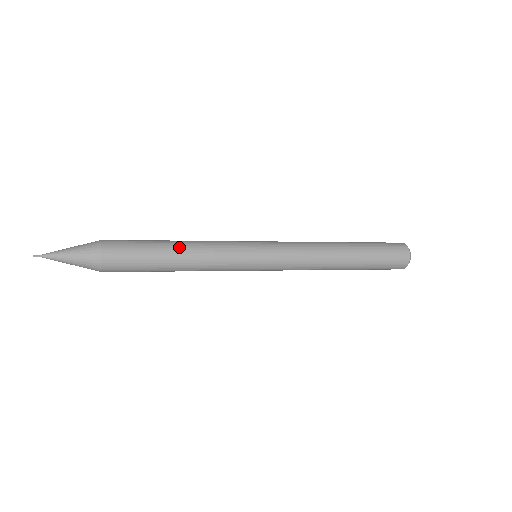
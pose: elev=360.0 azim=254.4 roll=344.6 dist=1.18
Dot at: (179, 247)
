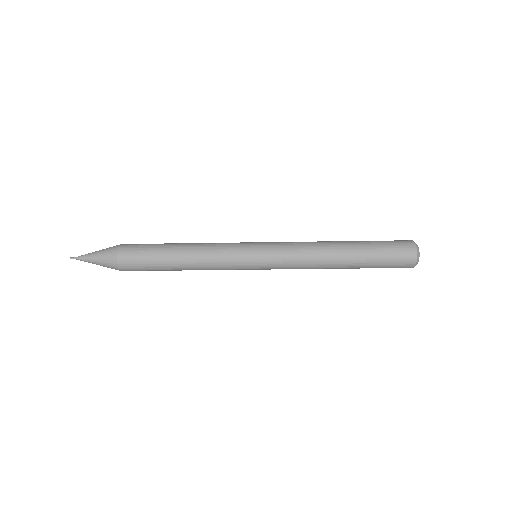
Dot at: (184, 244)
